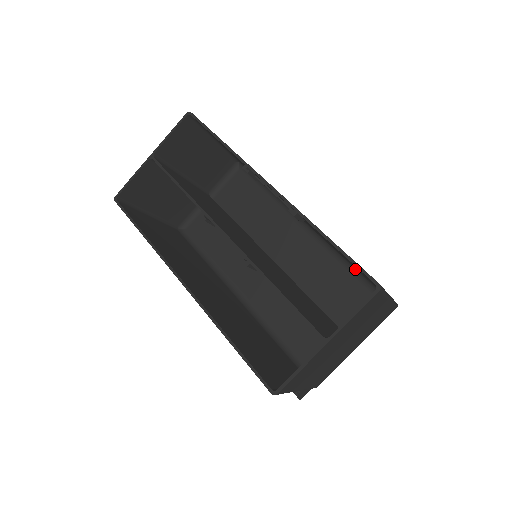
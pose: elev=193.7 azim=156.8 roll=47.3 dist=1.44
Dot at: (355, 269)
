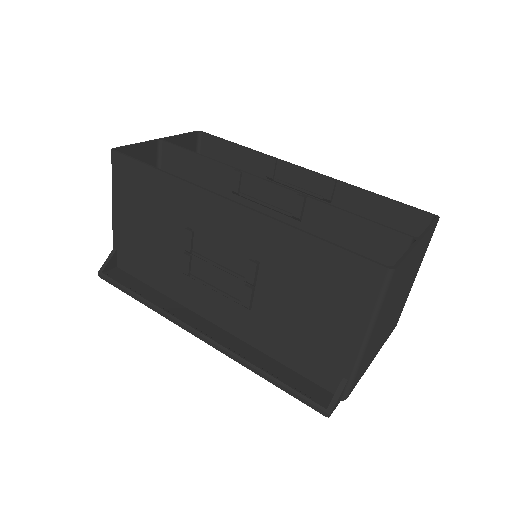
Dot at: occluded
